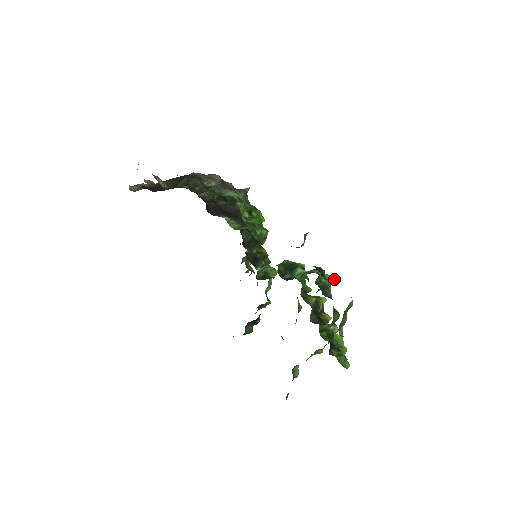
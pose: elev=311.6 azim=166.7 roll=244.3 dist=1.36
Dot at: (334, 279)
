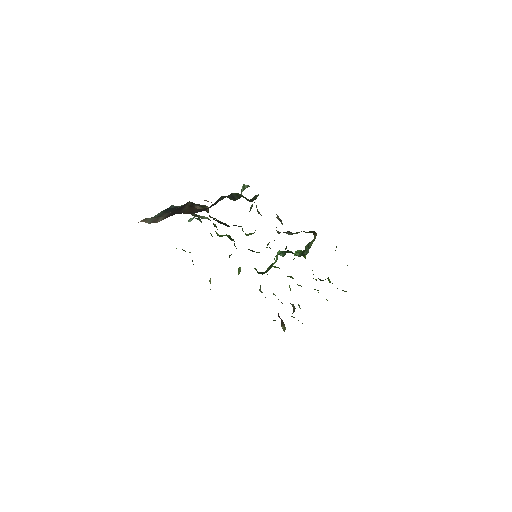
Dot at: (305, 255)
